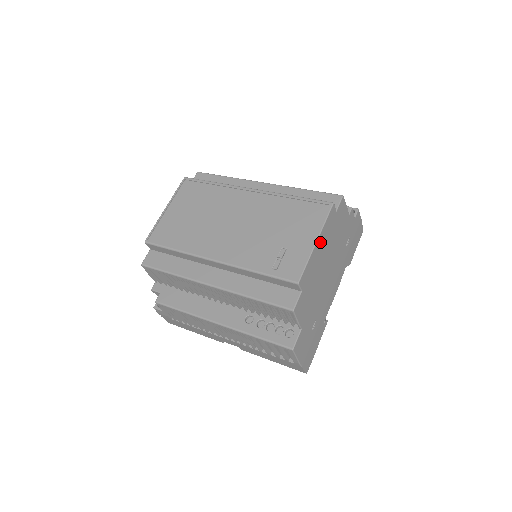
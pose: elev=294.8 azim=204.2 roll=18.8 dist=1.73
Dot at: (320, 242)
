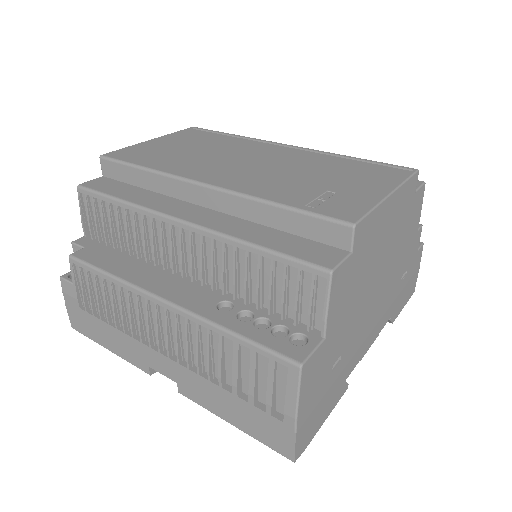
Dot at: (392, 205)
